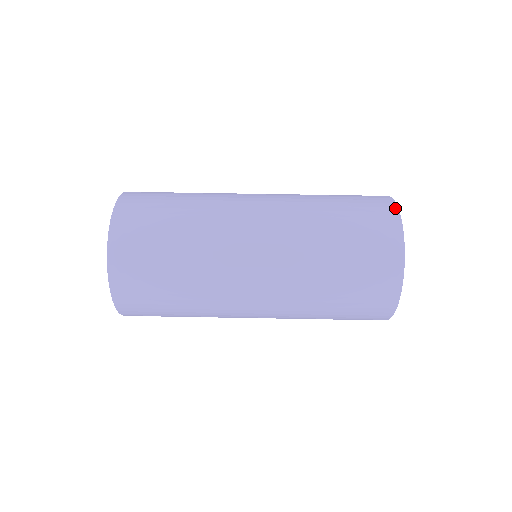
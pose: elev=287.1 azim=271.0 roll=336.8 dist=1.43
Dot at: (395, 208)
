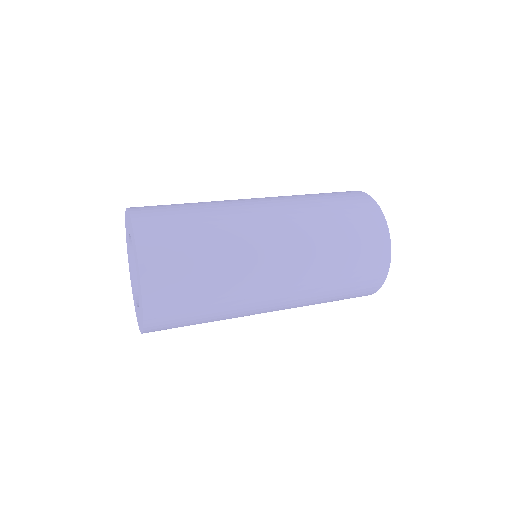
Dot at: occluded
